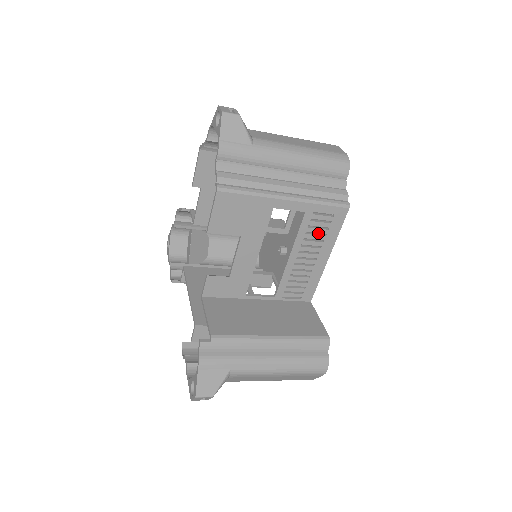
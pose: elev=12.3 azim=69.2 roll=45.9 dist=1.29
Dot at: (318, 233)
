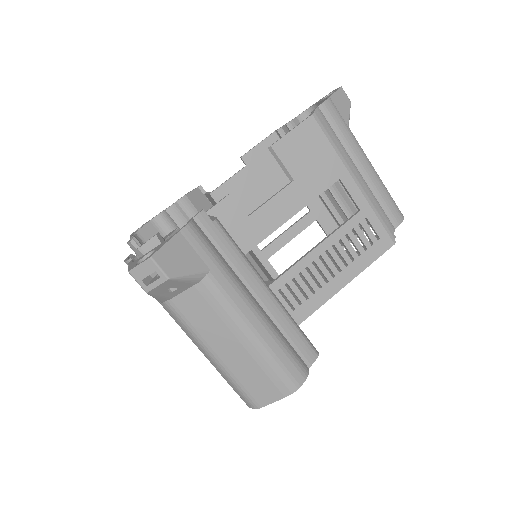
Dot at: occluded
